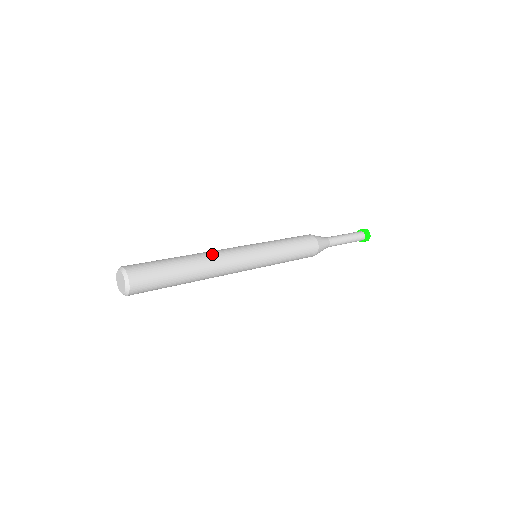
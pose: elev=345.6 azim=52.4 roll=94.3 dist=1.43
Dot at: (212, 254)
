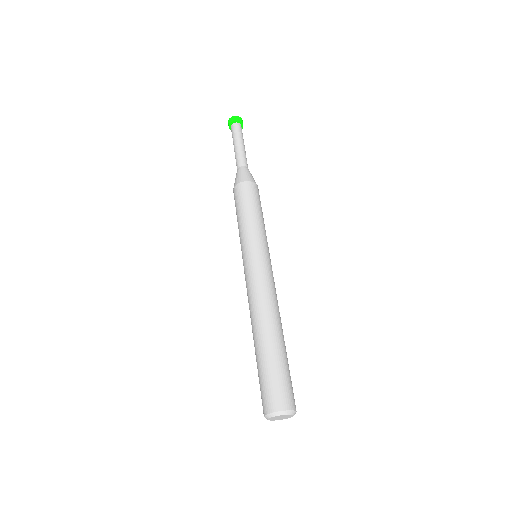
Dot at: (262, 307)
